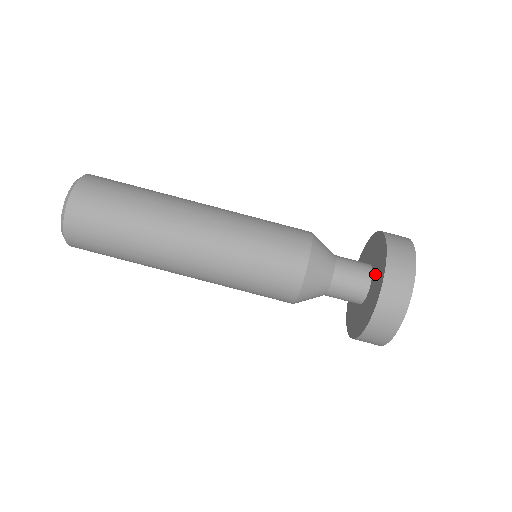
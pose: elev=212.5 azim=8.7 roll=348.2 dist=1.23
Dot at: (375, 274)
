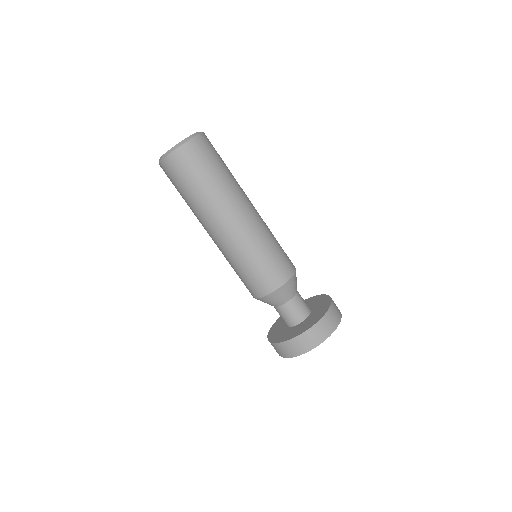
Dot at: (297, 327)
